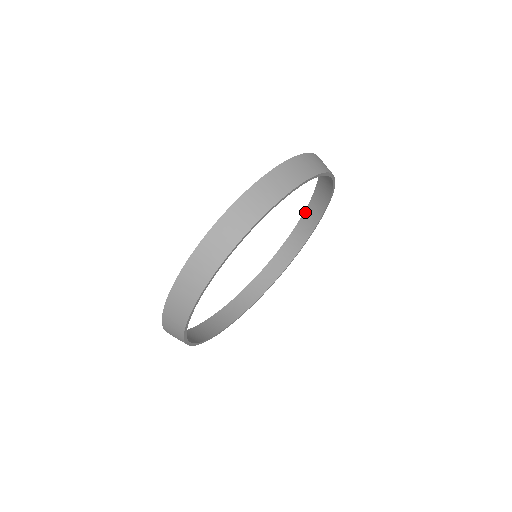
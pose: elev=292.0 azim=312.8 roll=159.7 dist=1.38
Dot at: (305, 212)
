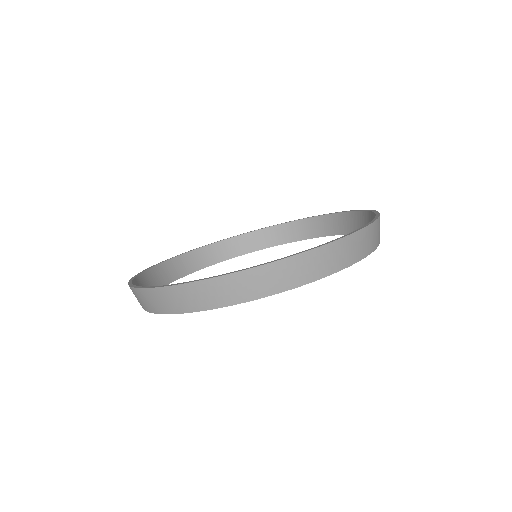
Dot at: occluded
